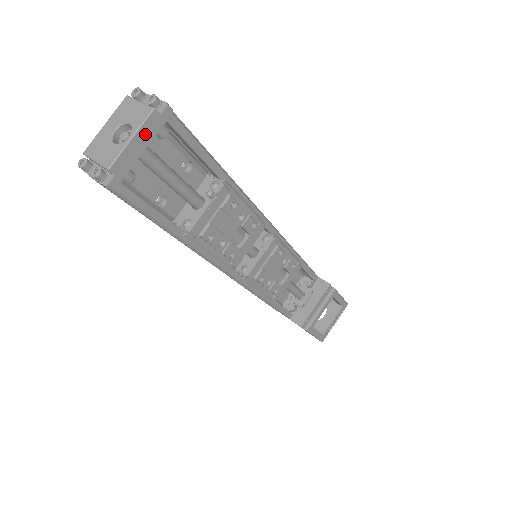
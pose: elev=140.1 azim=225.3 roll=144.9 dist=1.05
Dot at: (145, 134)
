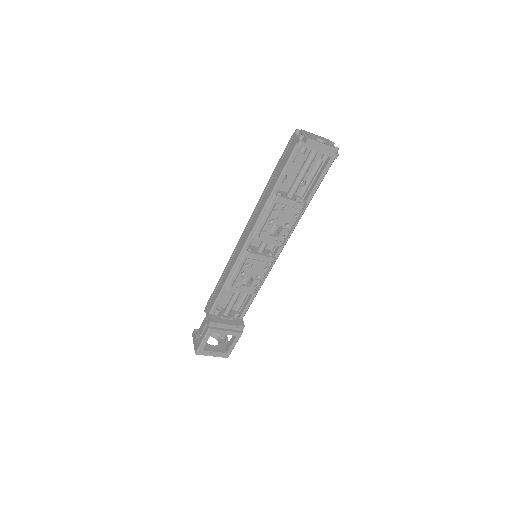
Dot at: (325, 150)
